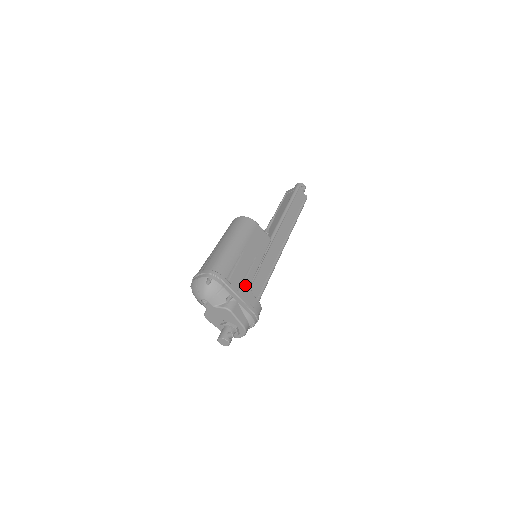
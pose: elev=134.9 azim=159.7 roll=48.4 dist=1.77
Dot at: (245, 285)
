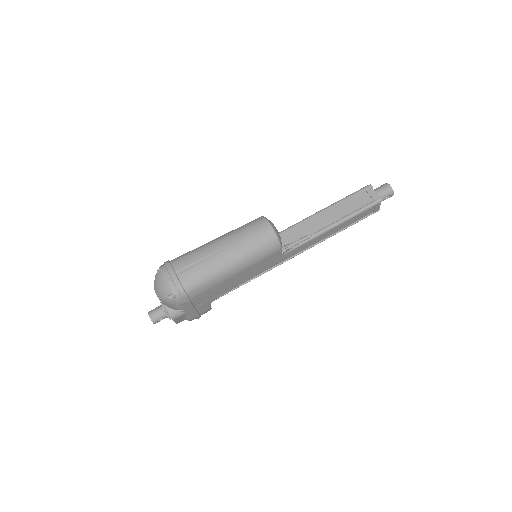
Dot at: (208, 301)
